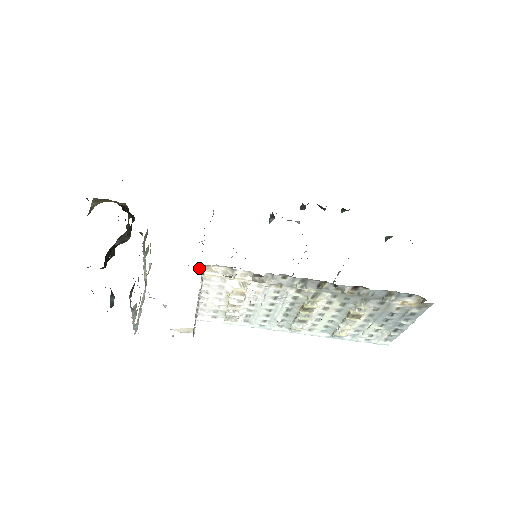
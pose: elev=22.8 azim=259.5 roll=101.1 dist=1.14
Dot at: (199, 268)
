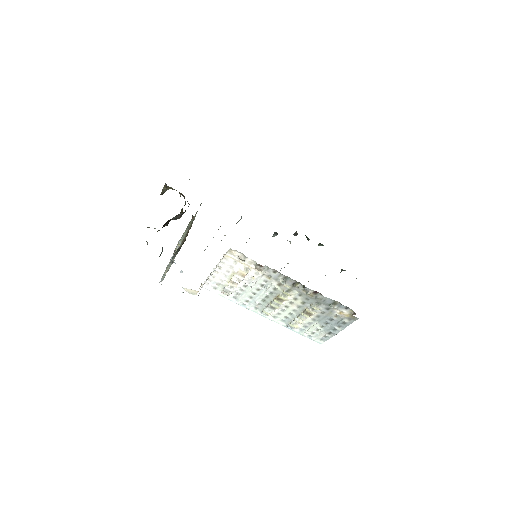
Dot at: occluded
